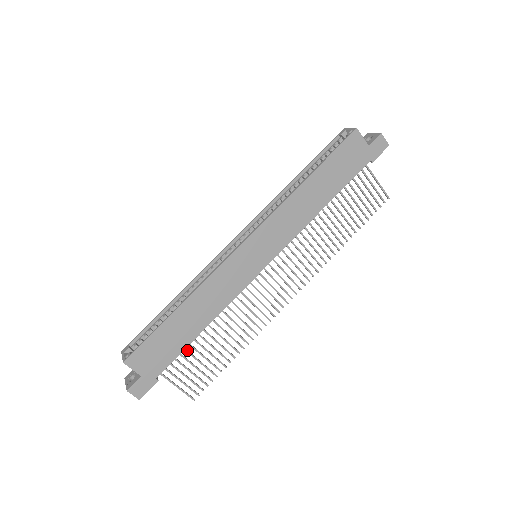
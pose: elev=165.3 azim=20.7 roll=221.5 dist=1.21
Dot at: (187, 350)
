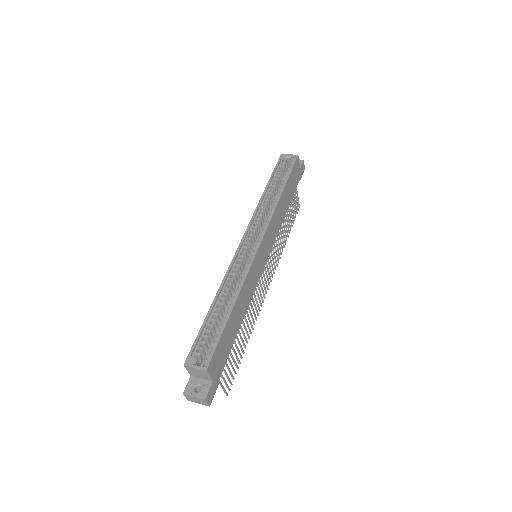
Dot at: occluded
